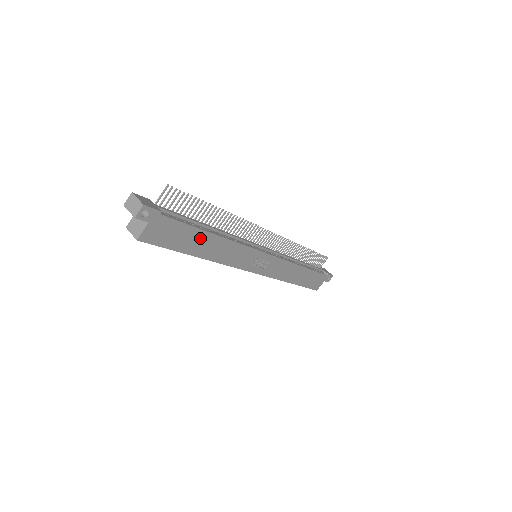
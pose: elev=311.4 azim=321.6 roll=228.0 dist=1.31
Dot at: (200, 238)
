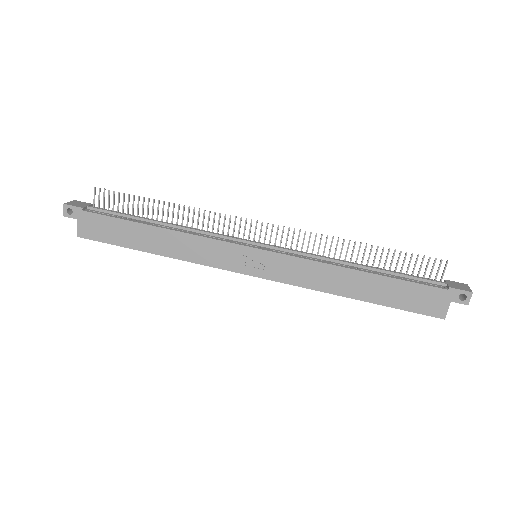
Dot at: (140, 231)
